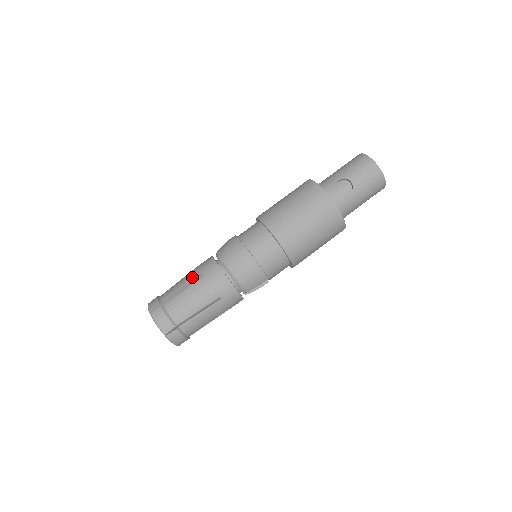
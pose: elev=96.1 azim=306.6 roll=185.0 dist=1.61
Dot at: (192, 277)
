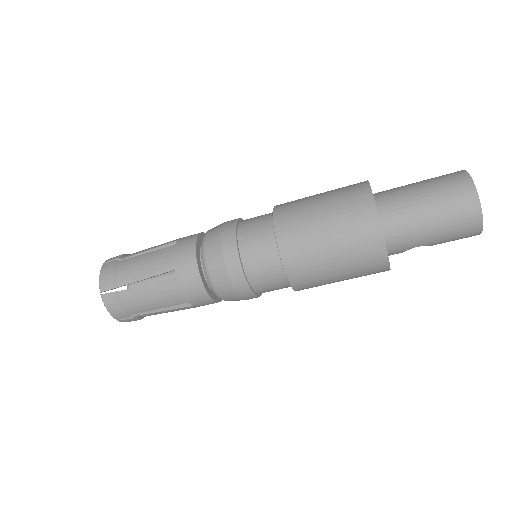
Dot at: (175, 304)
